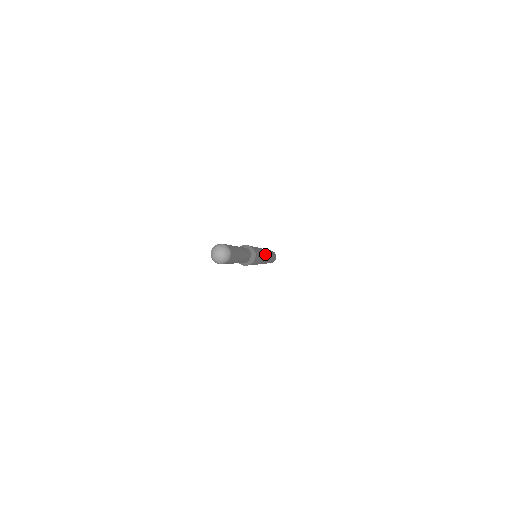
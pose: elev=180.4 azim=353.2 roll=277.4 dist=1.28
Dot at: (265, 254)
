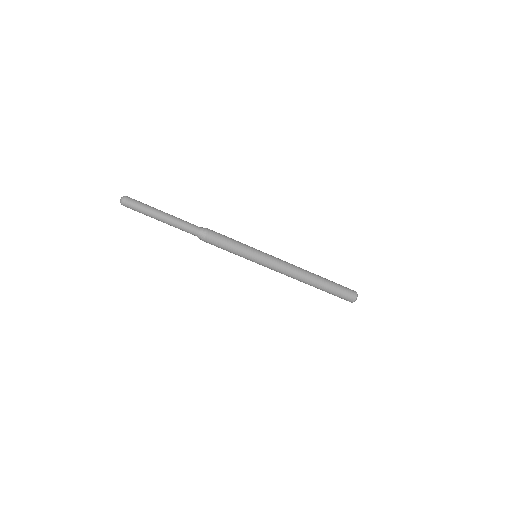
Dot at: (266, 257)
